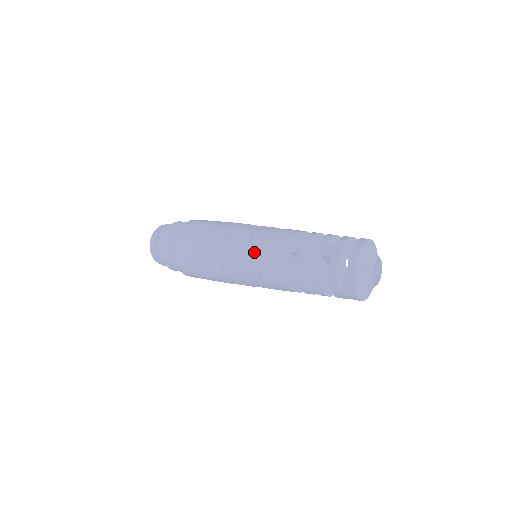
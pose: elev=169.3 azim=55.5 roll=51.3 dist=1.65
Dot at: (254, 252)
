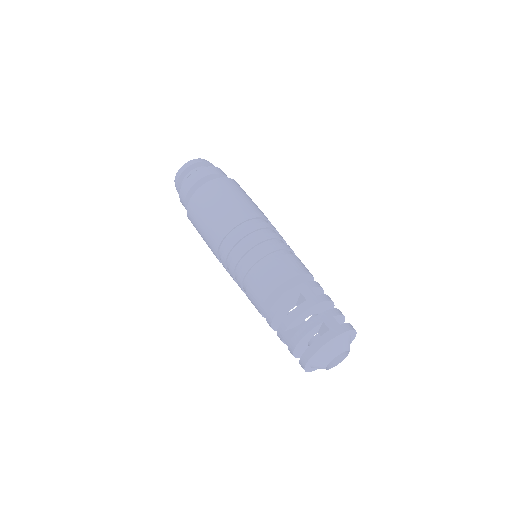
Dot at: (239, 286)
